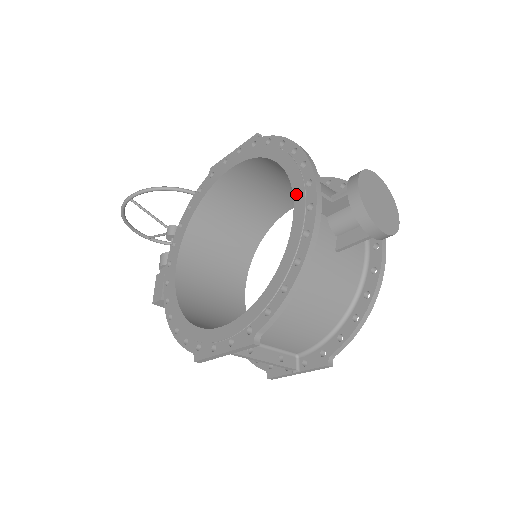
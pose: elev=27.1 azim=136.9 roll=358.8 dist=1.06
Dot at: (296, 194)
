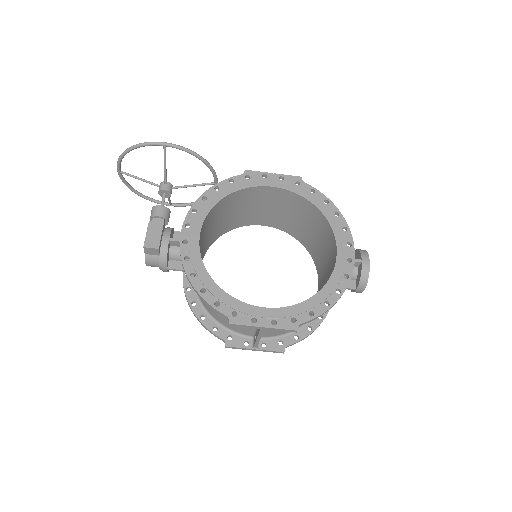
Dot at: (339, 246)
